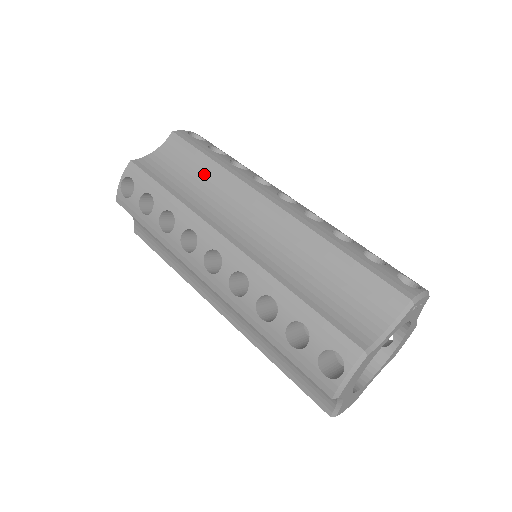
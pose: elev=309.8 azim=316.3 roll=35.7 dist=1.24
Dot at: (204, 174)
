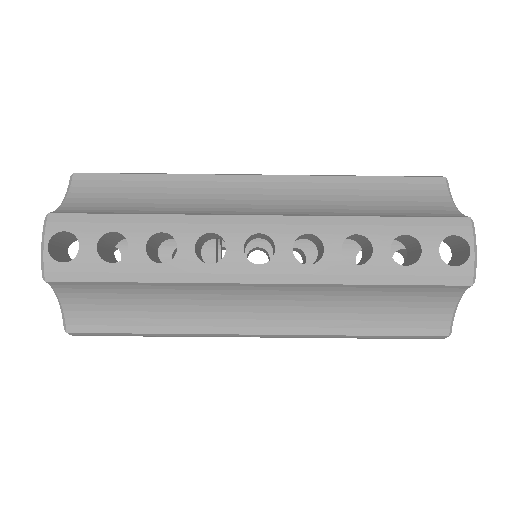
Dot at: (149, 292)
